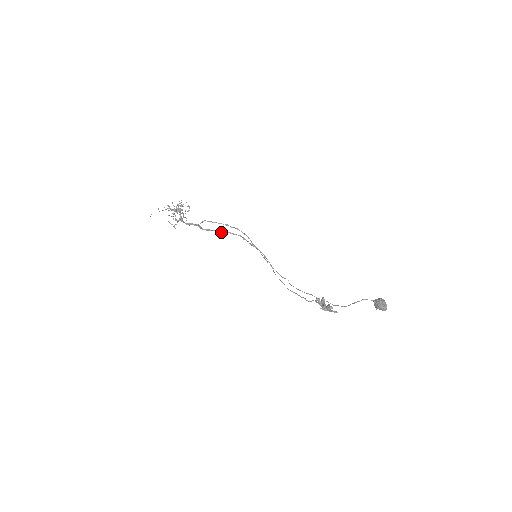
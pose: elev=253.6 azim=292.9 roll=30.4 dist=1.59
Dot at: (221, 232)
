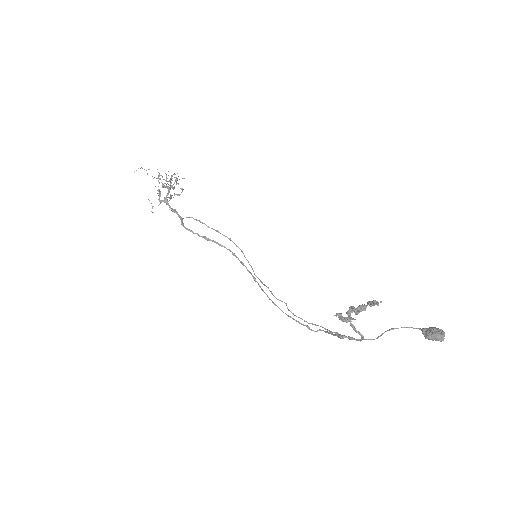
Dot at: (206, 239)
